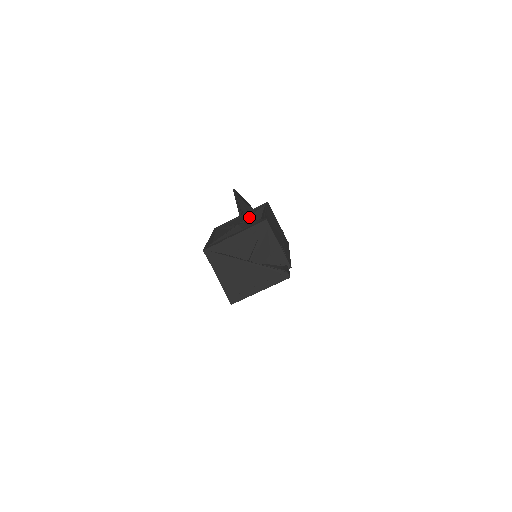
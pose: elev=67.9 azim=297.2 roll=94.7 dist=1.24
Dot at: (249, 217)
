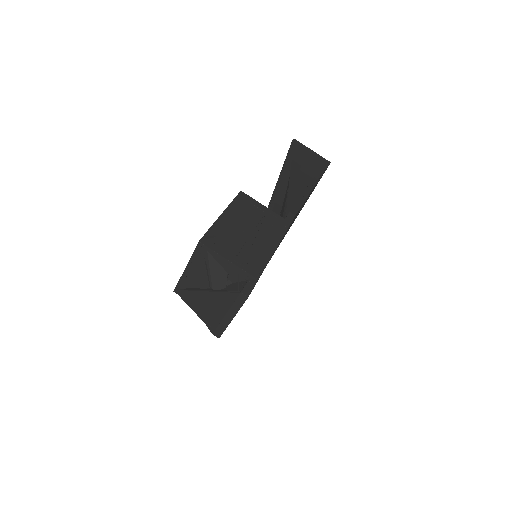
Dot at: occluded
